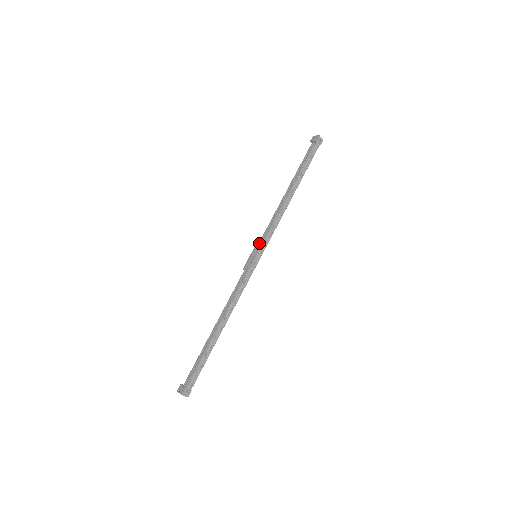
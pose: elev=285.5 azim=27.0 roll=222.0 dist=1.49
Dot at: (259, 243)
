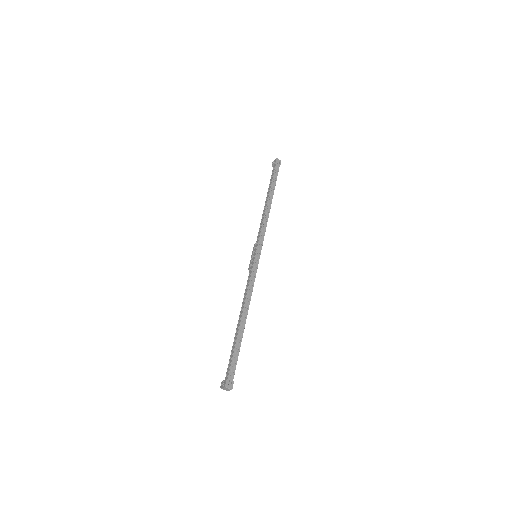
Dot at: (255, 245)
